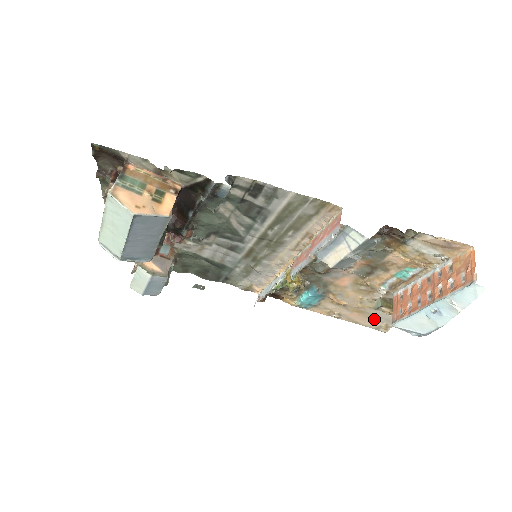
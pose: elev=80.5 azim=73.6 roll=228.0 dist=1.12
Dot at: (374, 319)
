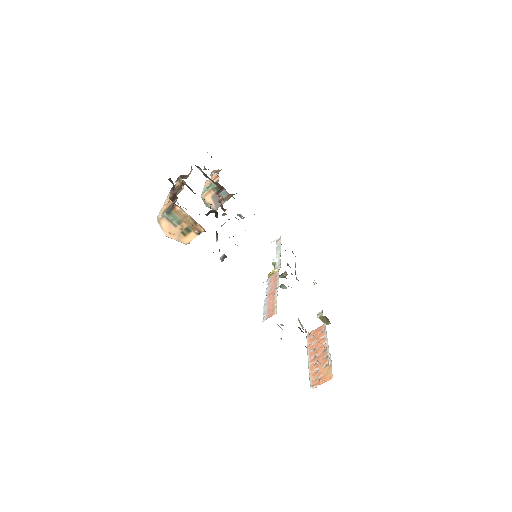
Dot at: occluded
